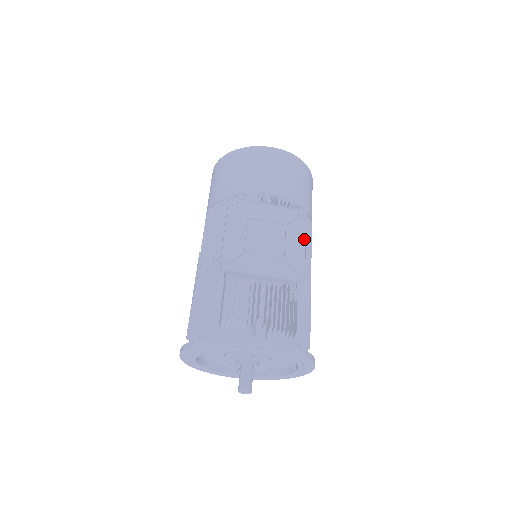
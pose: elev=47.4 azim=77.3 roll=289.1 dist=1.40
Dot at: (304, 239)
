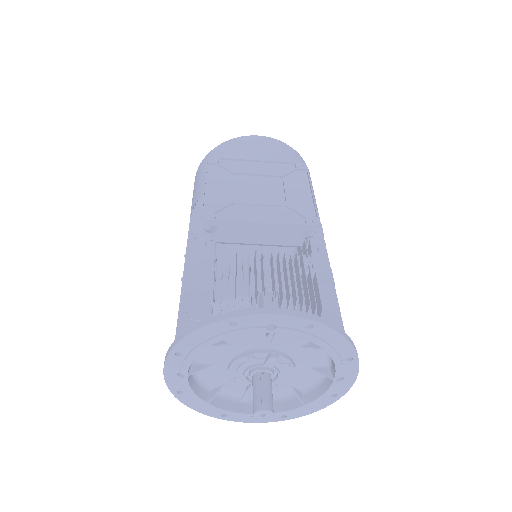
Dot at: (308, 188)
